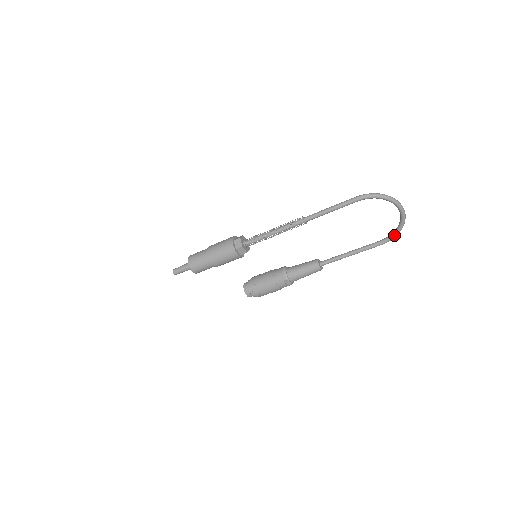
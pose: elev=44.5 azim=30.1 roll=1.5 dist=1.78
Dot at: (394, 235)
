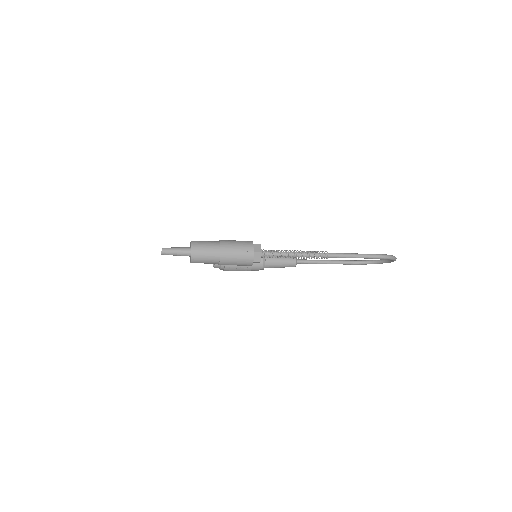
Dot at: (366, 264)
